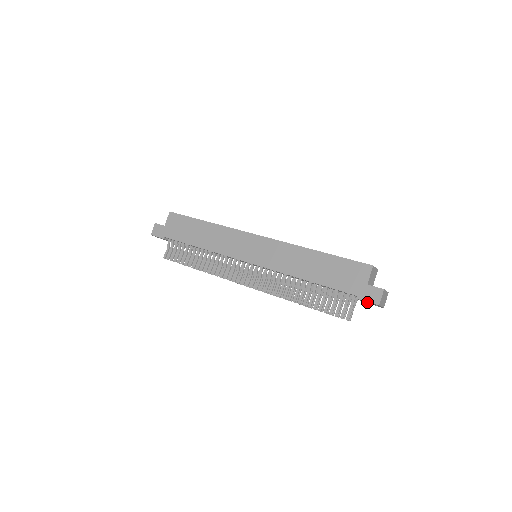
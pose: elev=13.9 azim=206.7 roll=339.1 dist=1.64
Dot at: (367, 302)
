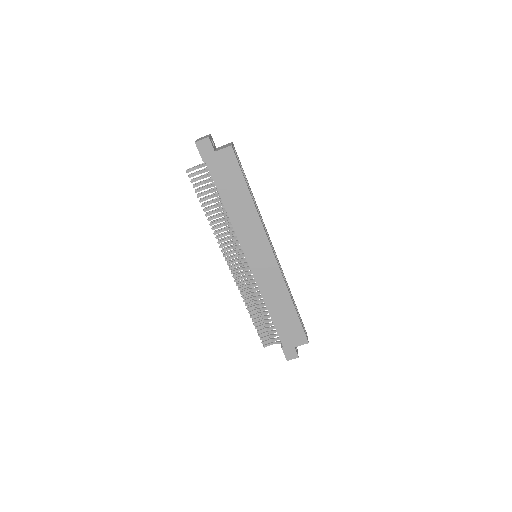
Dot at: occluded
